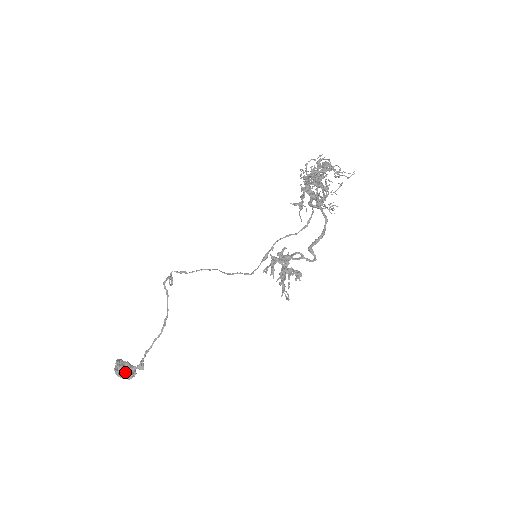
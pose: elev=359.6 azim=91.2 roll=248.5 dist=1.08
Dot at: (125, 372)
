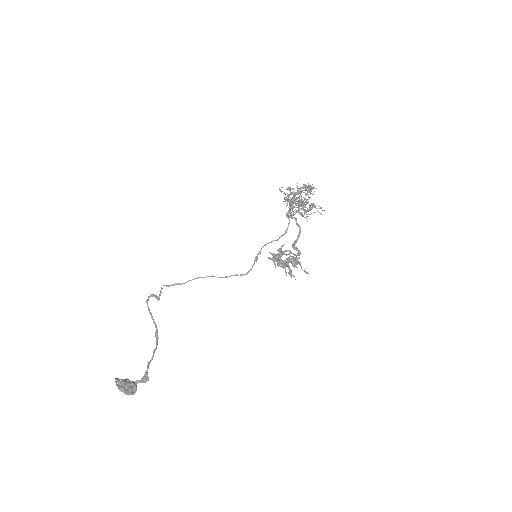
Dot at: (129, 387)
